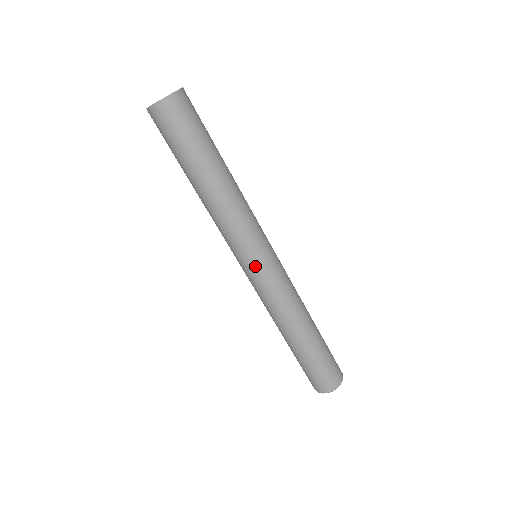
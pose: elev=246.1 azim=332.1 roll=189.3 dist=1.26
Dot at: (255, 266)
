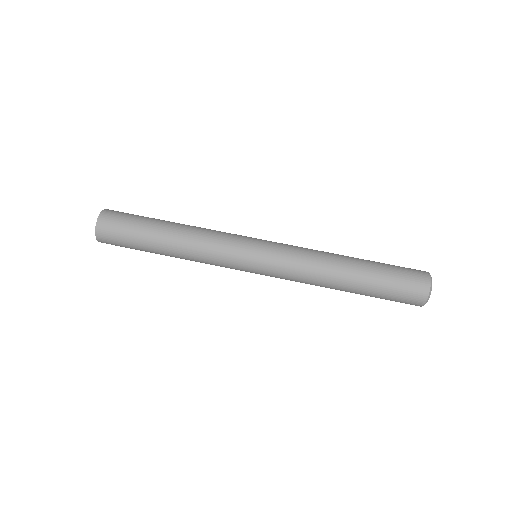
Dot at: (259, 245)
